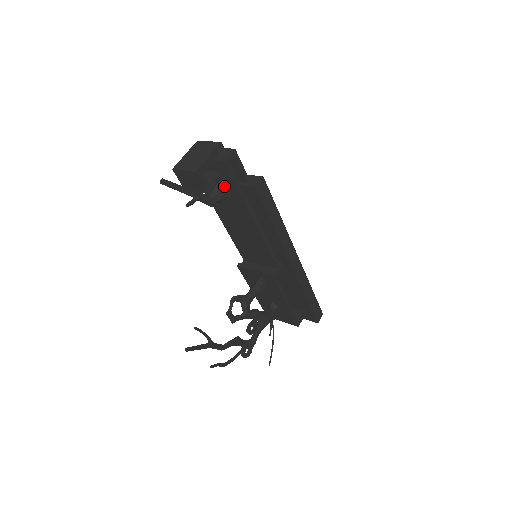
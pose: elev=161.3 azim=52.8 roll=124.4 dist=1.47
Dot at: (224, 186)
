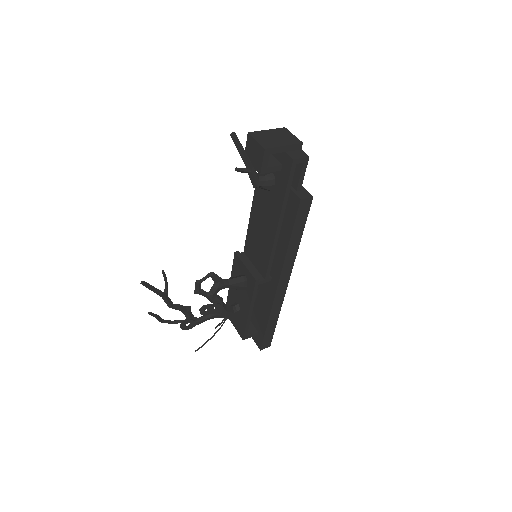
Dot at: (277, 179)
